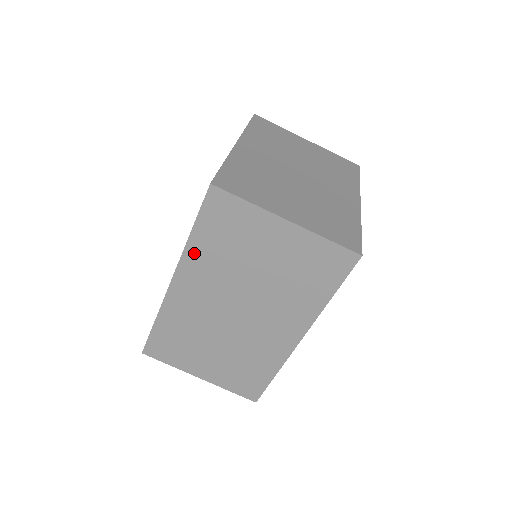
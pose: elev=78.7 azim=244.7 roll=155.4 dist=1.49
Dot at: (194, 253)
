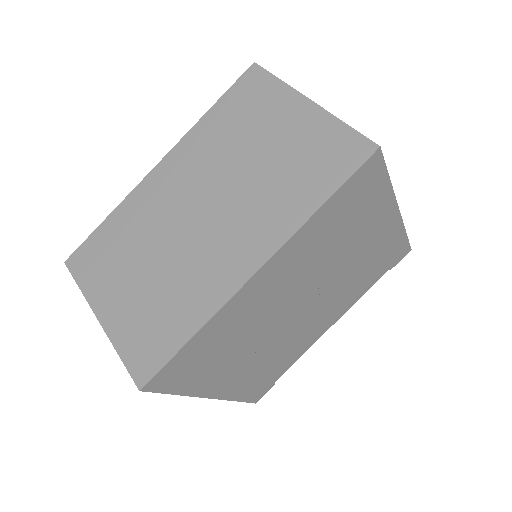
Dot at: (200, 132)
